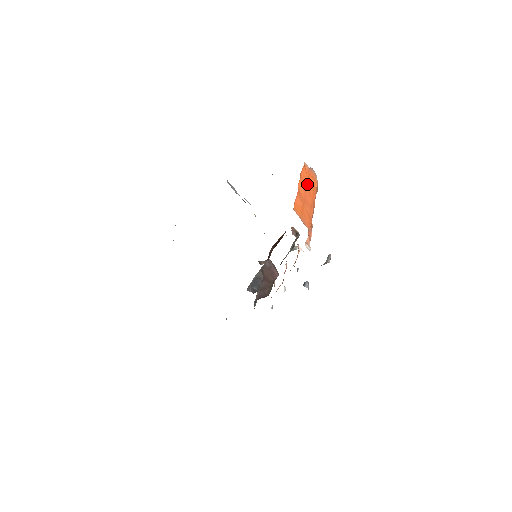
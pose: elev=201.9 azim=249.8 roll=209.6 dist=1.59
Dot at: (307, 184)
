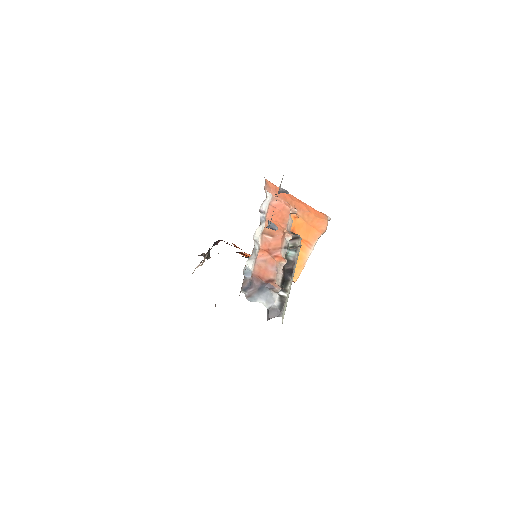
Dot at: occluded
